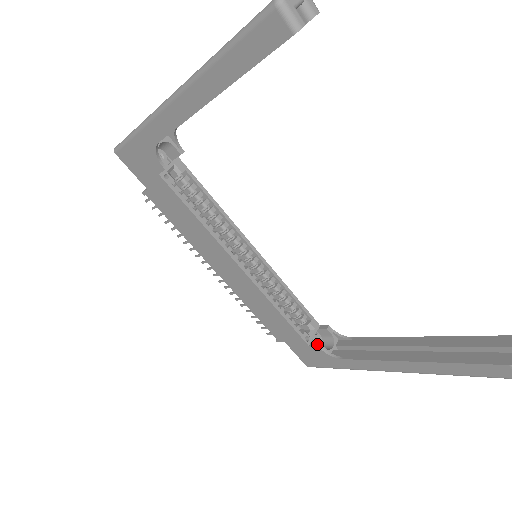
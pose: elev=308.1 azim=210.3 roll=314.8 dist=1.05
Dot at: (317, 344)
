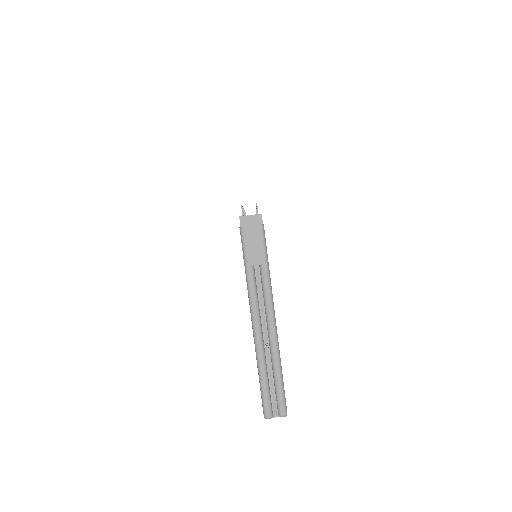
Dot at: occluded
